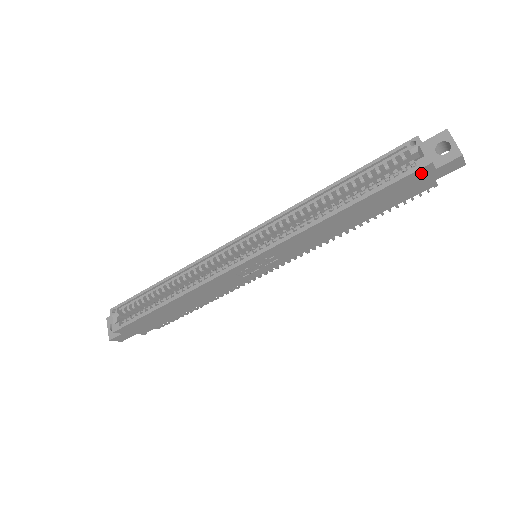
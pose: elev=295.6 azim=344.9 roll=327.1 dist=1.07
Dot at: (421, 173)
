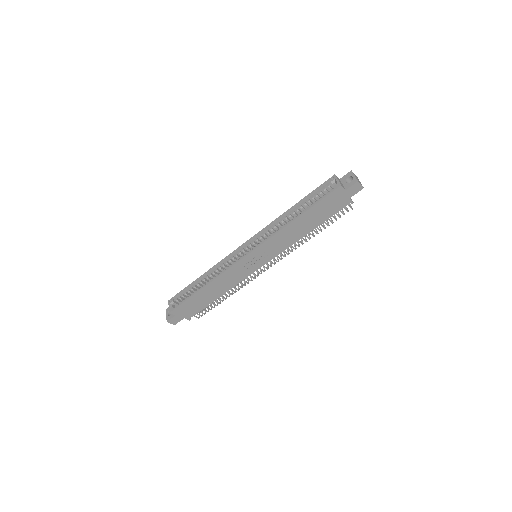
Dot at: (338, 193)
